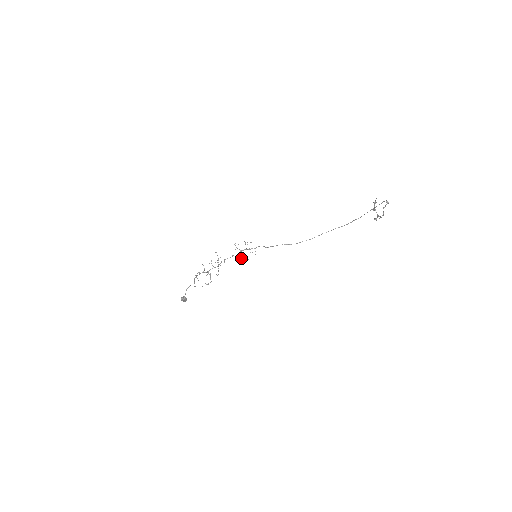
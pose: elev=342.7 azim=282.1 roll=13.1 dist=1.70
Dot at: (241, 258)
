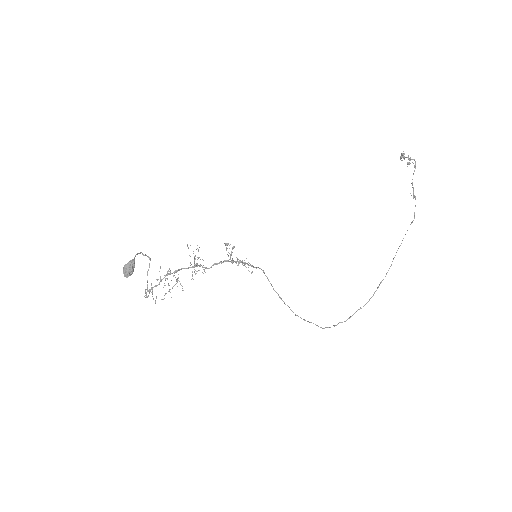
Dot at: (232, 261)
